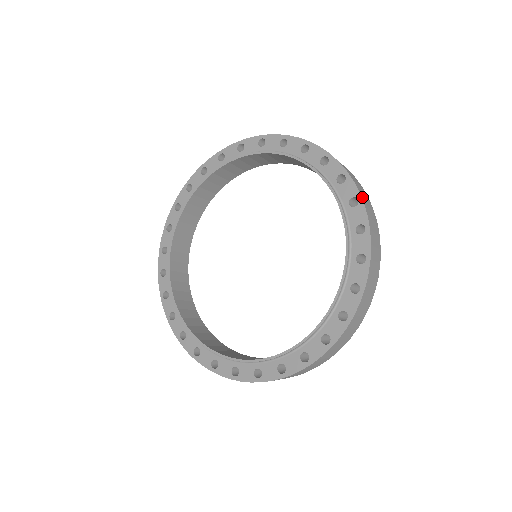
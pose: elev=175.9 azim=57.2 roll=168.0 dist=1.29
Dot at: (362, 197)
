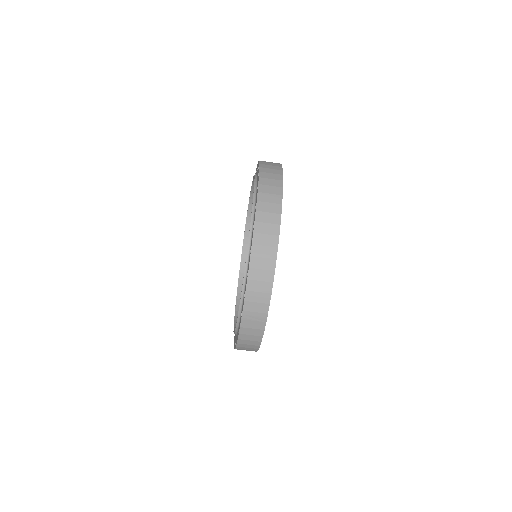
Dot at: (261, 169)
